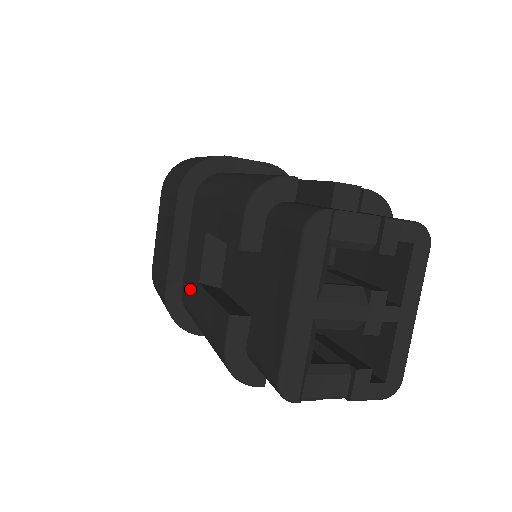
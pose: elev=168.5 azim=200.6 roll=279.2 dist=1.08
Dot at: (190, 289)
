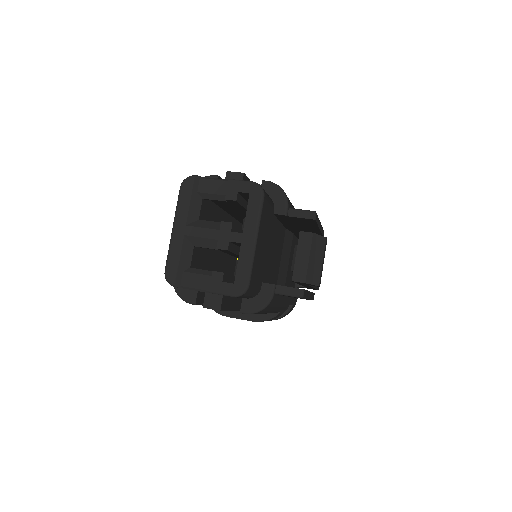
Dot at: occluded
